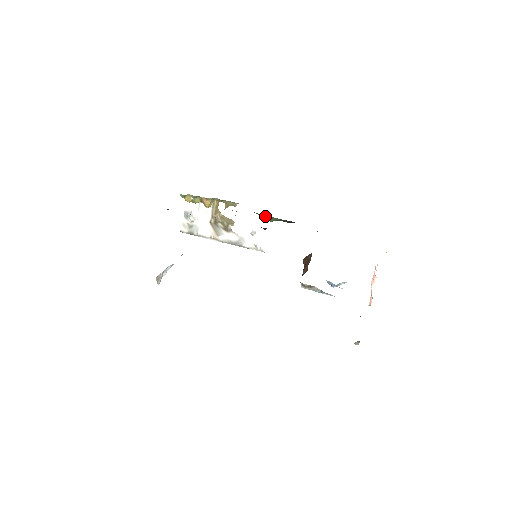
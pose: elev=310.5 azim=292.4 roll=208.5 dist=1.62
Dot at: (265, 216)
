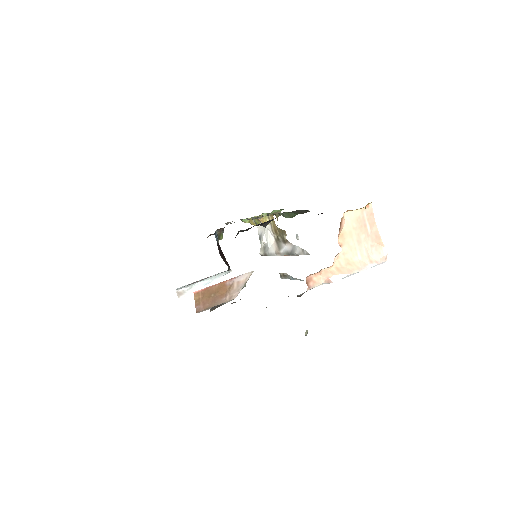
Dot at: (282, 214)
